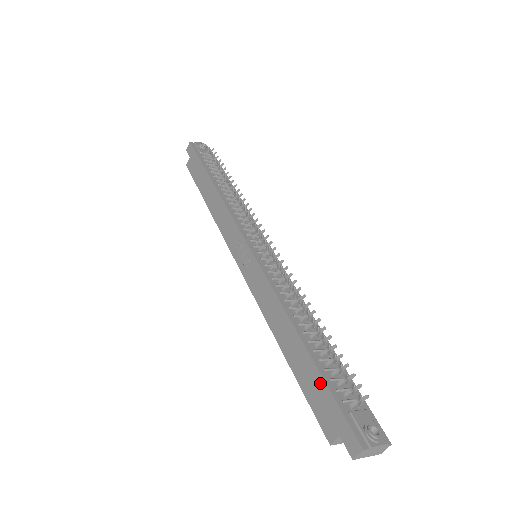
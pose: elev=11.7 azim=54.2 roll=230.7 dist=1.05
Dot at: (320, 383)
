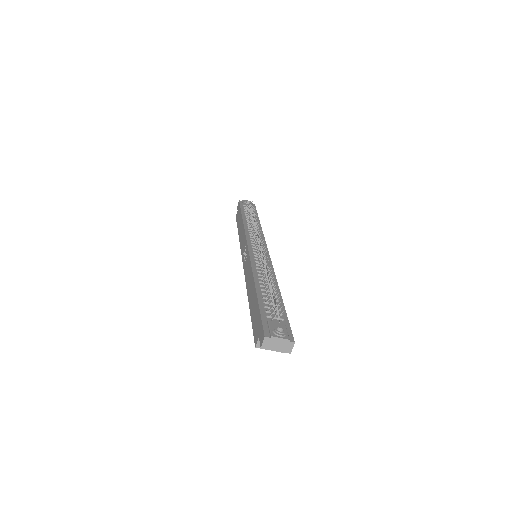
Dot at: (257, 309)
